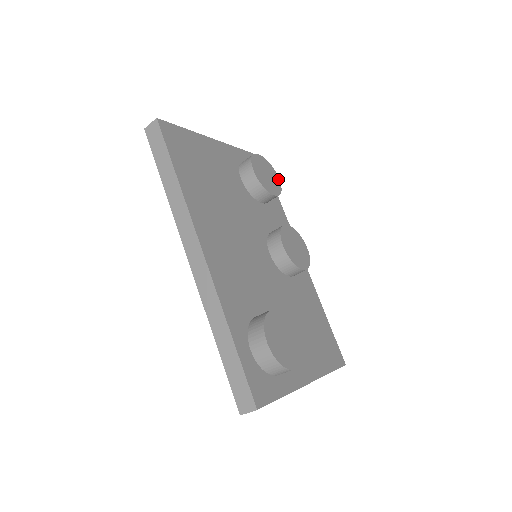
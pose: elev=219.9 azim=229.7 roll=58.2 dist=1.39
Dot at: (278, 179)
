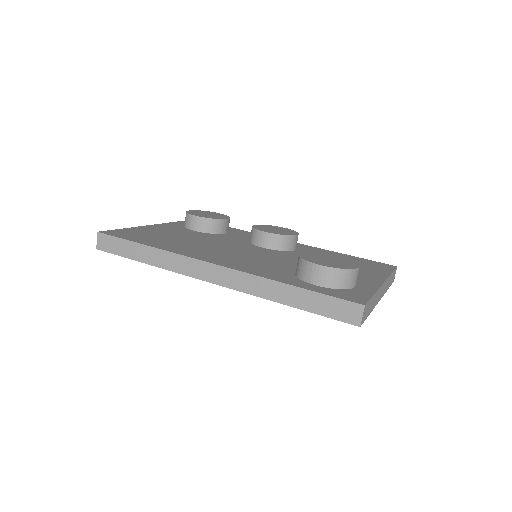
Dot at: occluded
